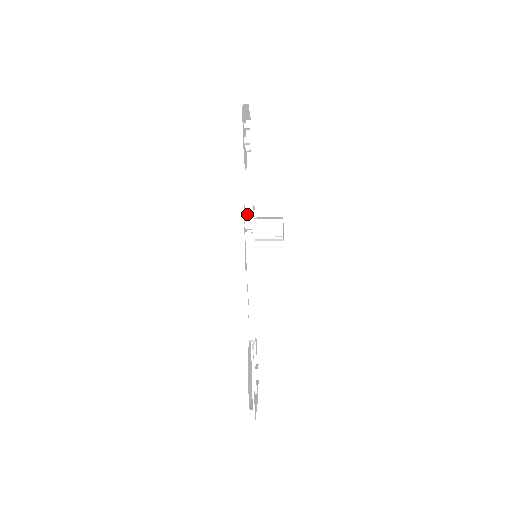
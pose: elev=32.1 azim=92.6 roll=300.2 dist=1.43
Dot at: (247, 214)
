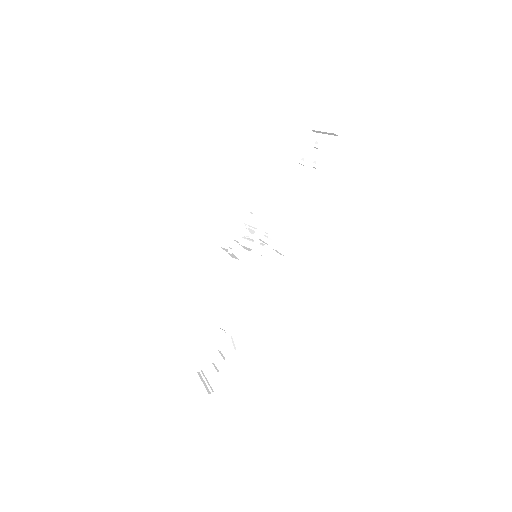
Dot at: (288, 235)
